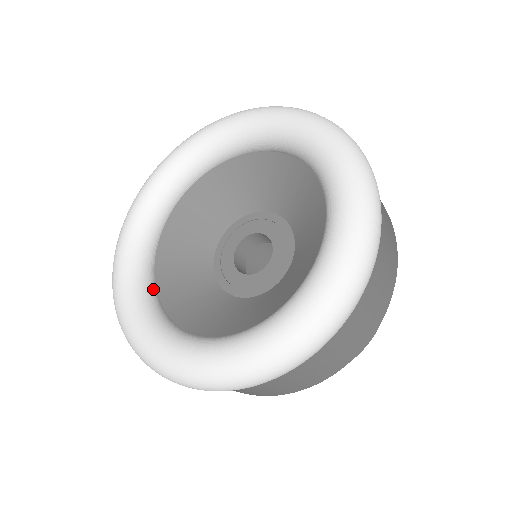
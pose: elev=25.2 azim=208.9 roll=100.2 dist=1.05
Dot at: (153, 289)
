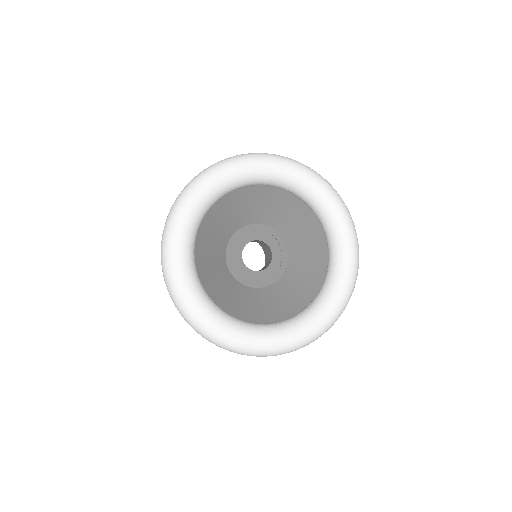
Dot at: (250, 322)
